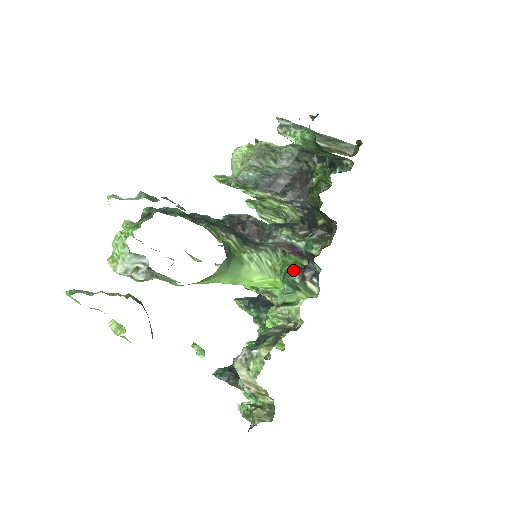
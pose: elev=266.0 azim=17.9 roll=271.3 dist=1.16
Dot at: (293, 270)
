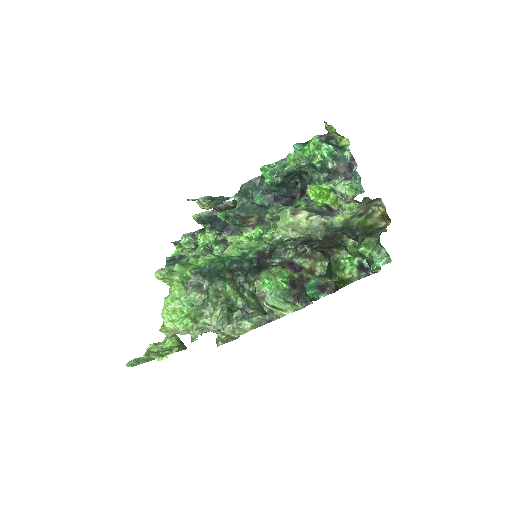
Dot at: (291, 294)
